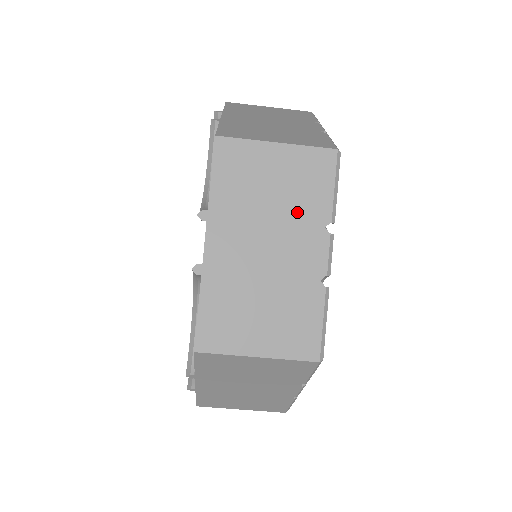
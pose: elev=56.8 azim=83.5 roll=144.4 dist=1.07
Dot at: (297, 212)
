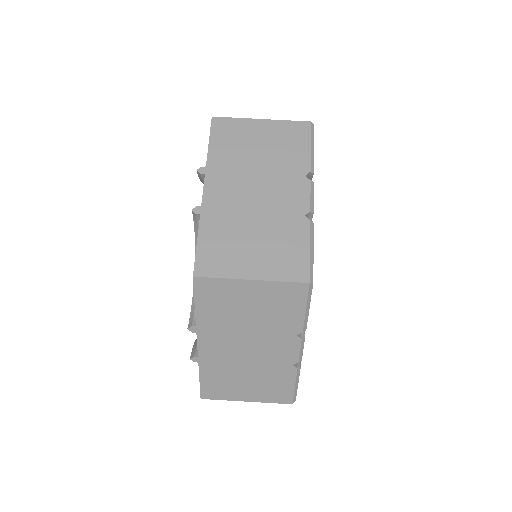
Dot at: occluded
